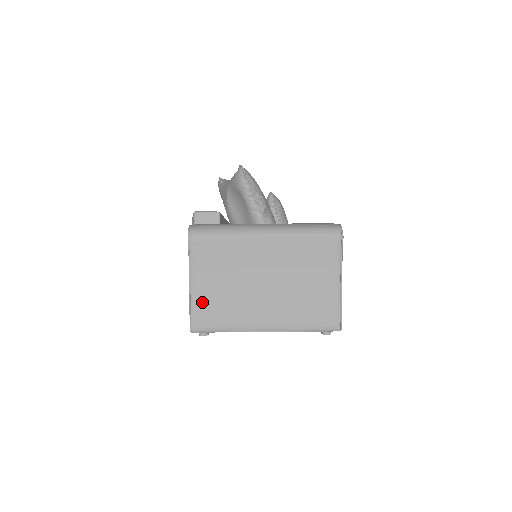
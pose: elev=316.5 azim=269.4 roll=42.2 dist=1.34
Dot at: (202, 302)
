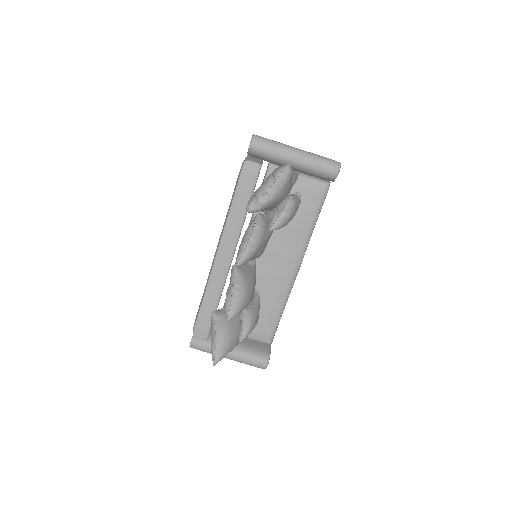
Dot at: occluded
